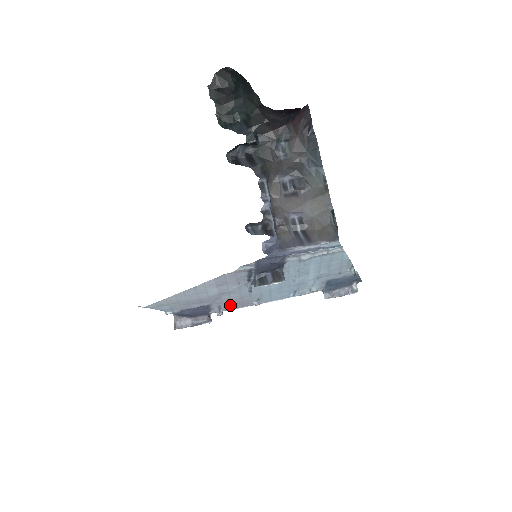
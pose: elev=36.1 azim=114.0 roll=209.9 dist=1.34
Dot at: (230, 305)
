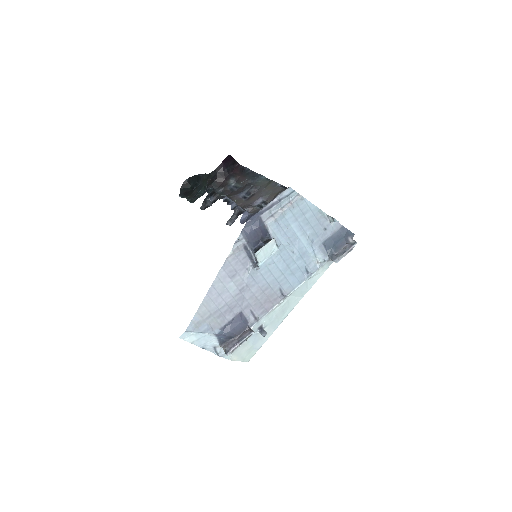
Dot at: (260, 307)
